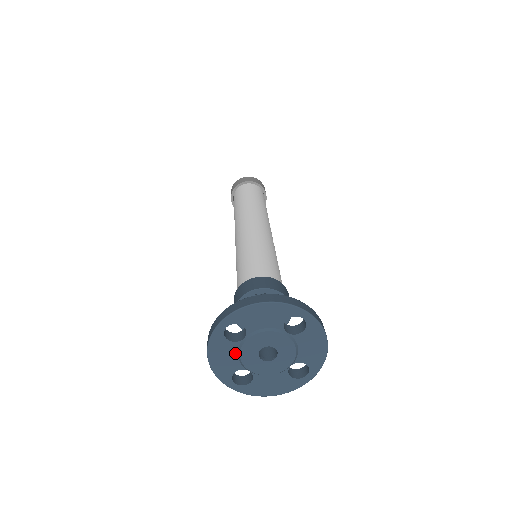
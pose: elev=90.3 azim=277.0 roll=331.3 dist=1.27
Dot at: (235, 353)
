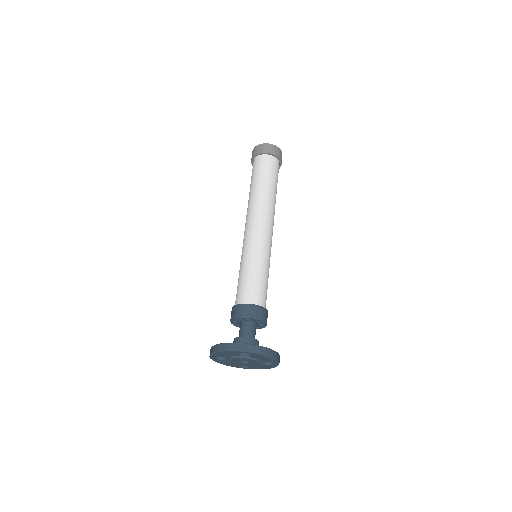
Dot at: (233, 356)
